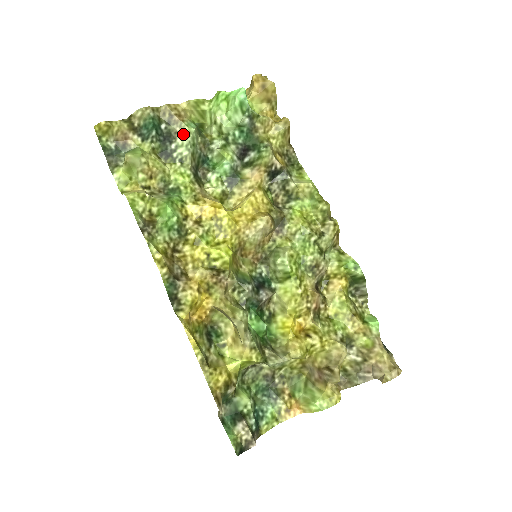
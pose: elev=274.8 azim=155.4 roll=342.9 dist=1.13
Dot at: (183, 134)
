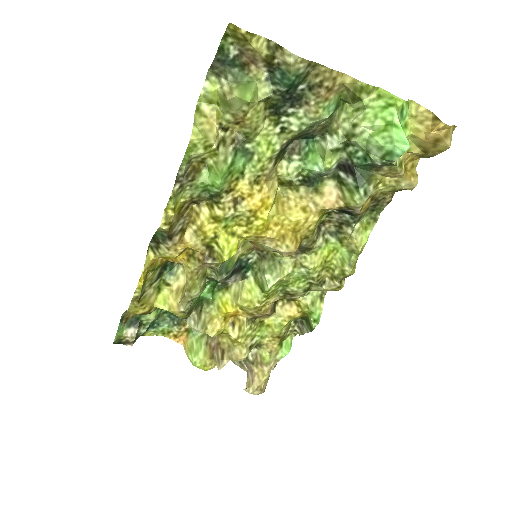
Dot at: (311, 112)
